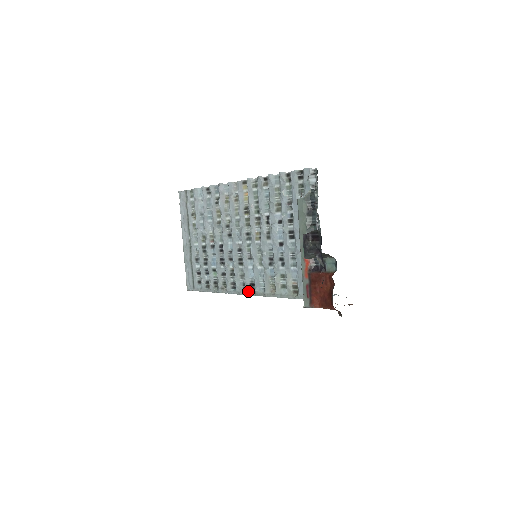
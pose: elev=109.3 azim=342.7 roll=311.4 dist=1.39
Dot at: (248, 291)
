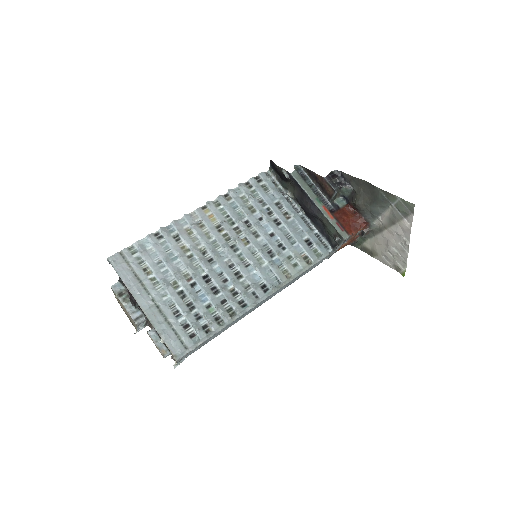
Dot at: (263, 295)
